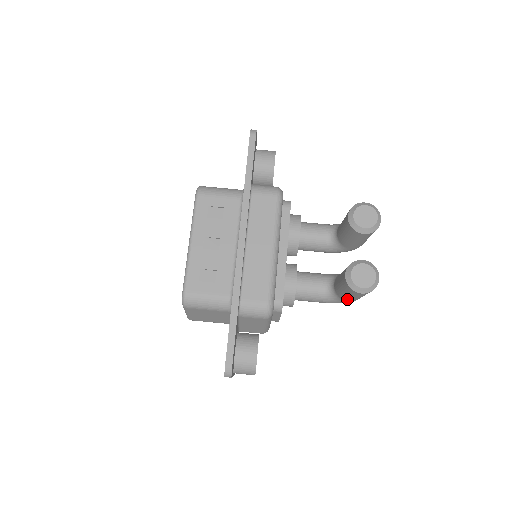
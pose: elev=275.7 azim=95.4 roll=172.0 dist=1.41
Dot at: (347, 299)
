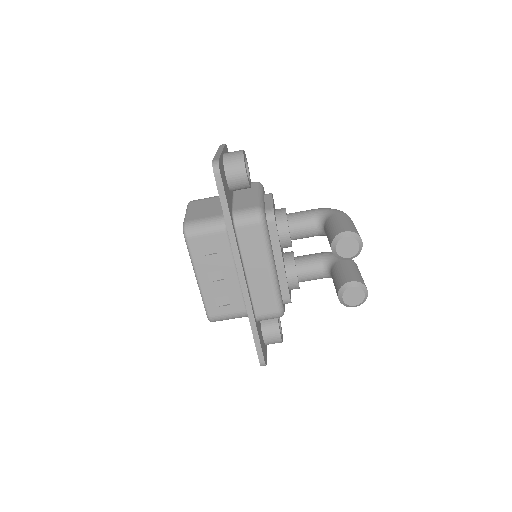
Dot at: occluded
